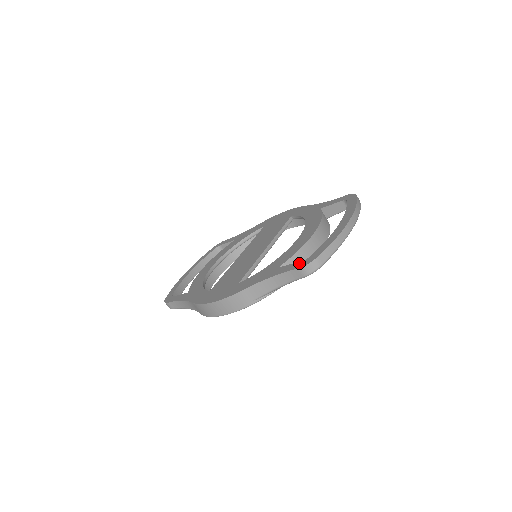
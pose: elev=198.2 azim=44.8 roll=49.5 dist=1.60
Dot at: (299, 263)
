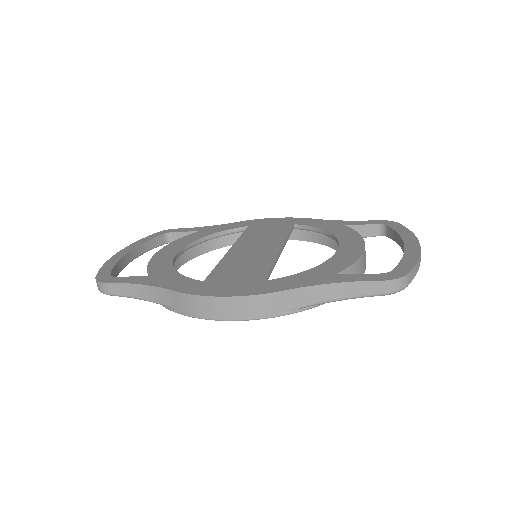
Dot at: (378, 275)
